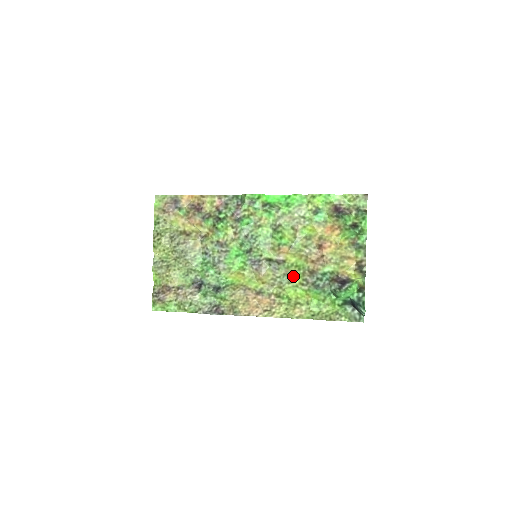
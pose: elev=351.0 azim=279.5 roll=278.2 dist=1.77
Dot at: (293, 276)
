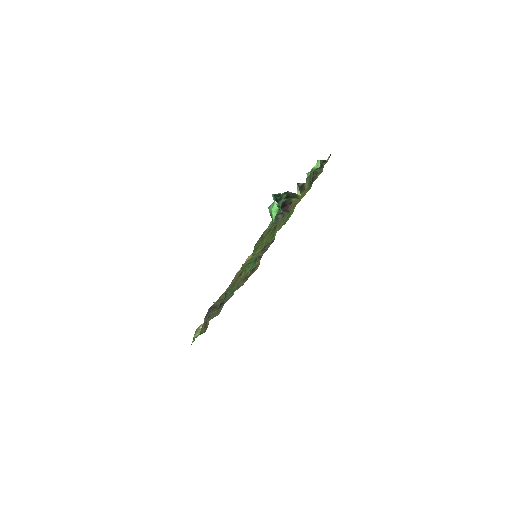
Dot at: occluded
